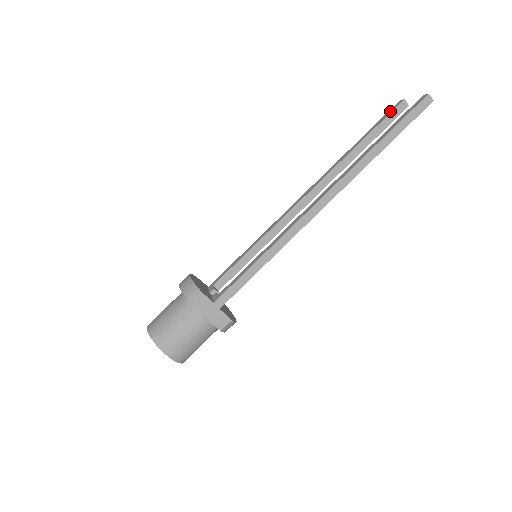
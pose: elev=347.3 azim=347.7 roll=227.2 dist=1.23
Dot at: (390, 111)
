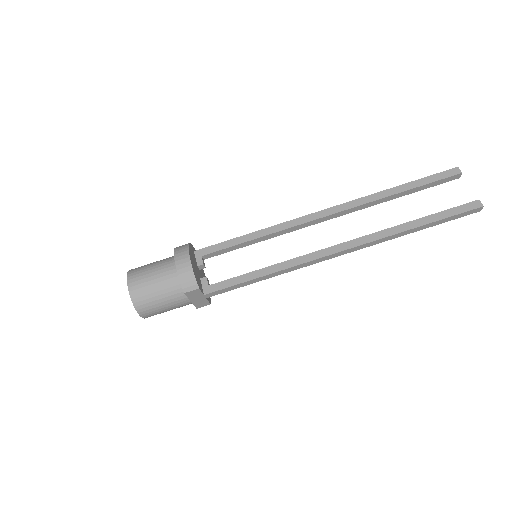
Dot at: (444, 175)
